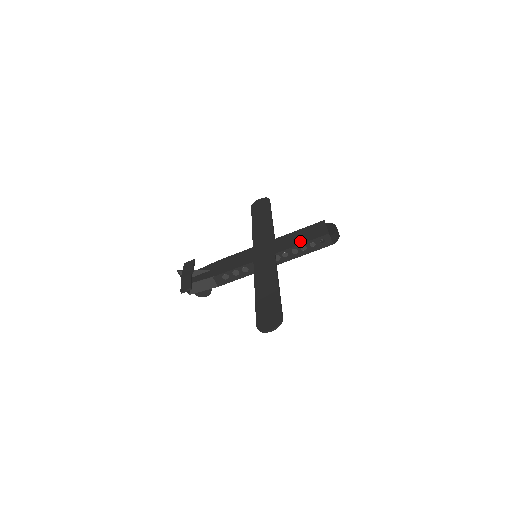
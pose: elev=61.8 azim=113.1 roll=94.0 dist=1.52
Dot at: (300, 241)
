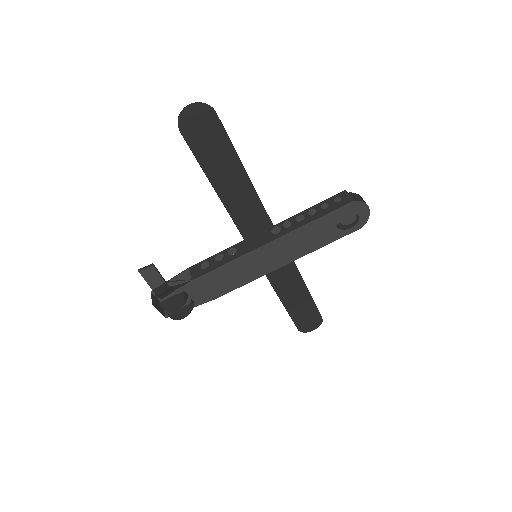
Dot at: occluded
